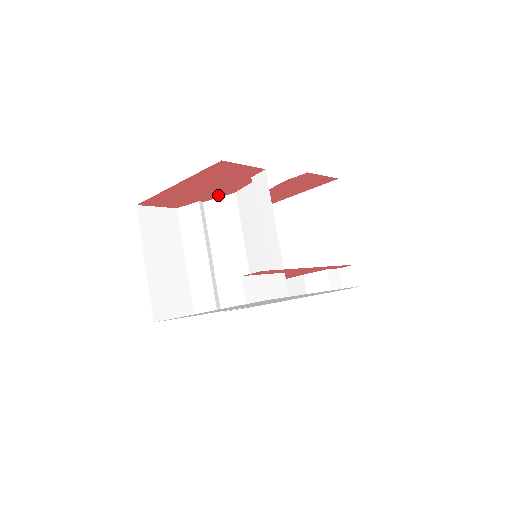
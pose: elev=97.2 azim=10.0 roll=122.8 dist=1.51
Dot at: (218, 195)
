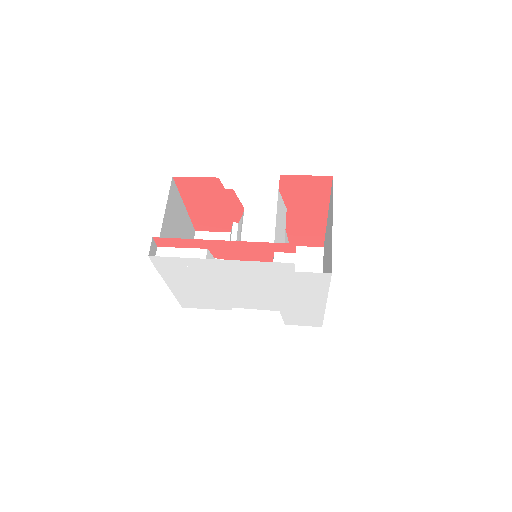
Dot at: (237, 213)
